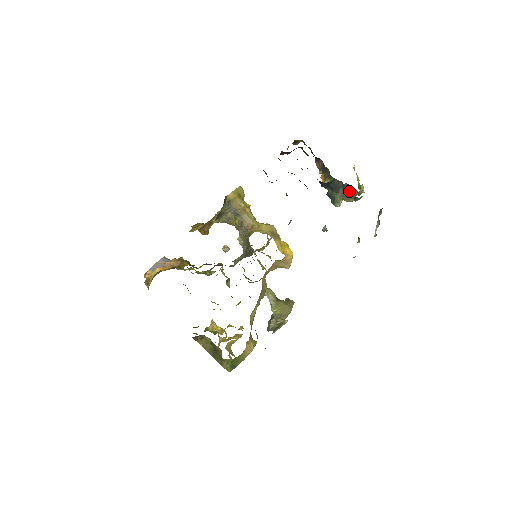
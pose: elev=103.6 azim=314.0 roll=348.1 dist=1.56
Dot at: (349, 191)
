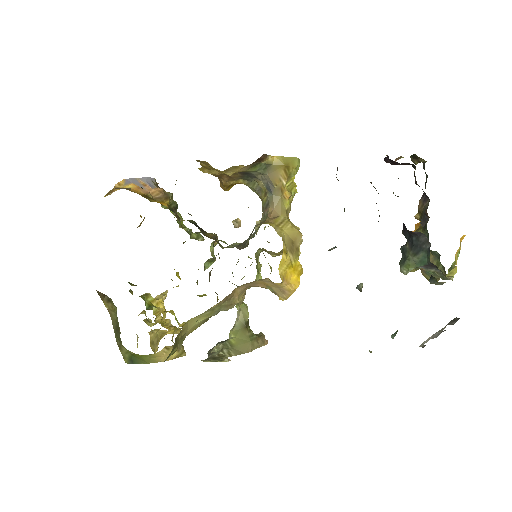
Dot at: (432, 263)
